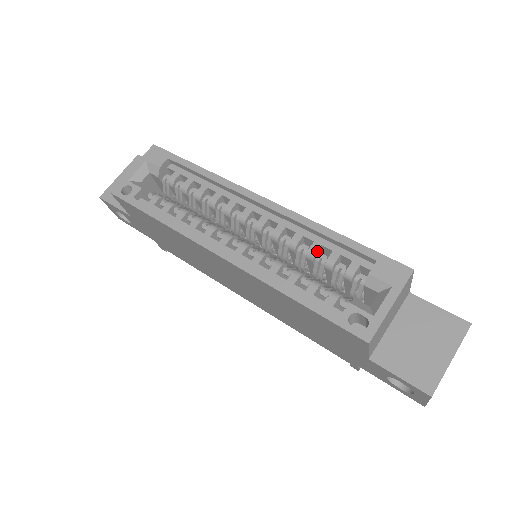
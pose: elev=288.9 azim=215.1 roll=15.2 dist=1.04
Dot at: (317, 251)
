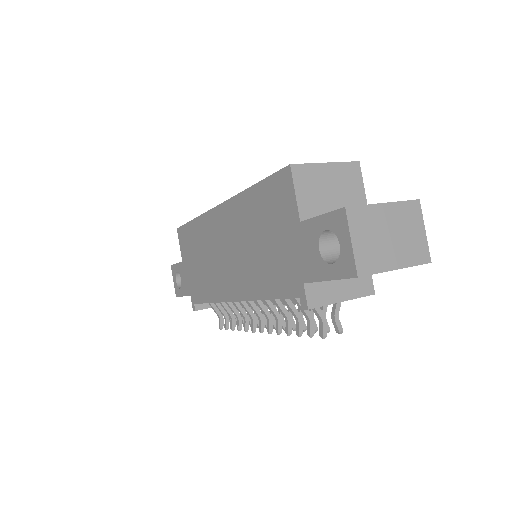
Dot at: occluded
